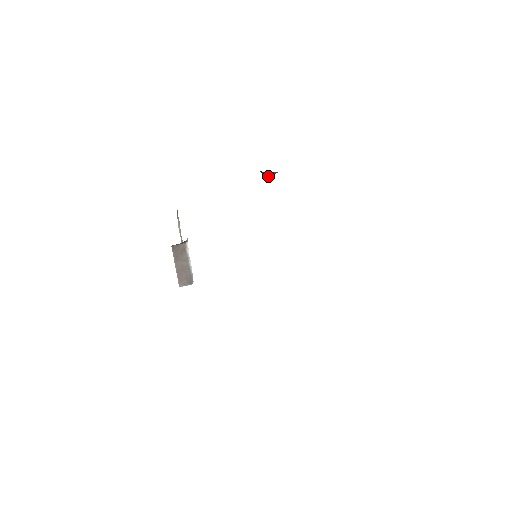
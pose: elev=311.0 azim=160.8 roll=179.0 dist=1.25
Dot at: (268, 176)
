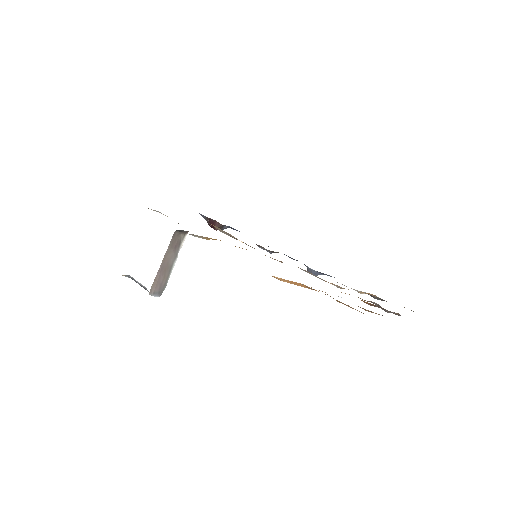
Dot at: (217, 229)
